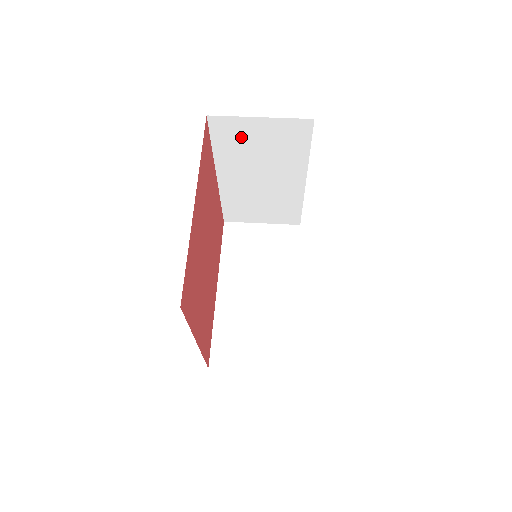
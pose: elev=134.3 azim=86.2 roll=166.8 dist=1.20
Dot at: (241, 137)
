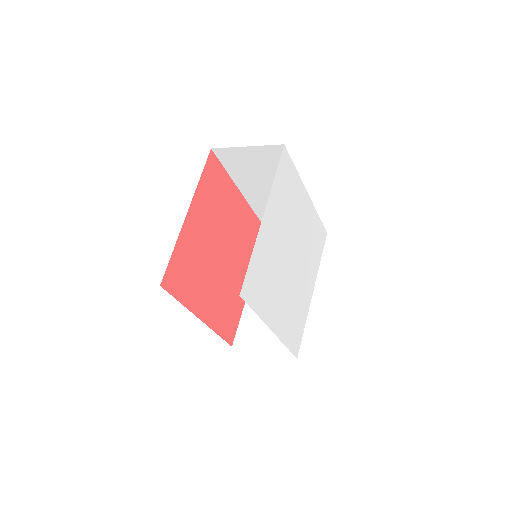
Dot at: (242, 162)
